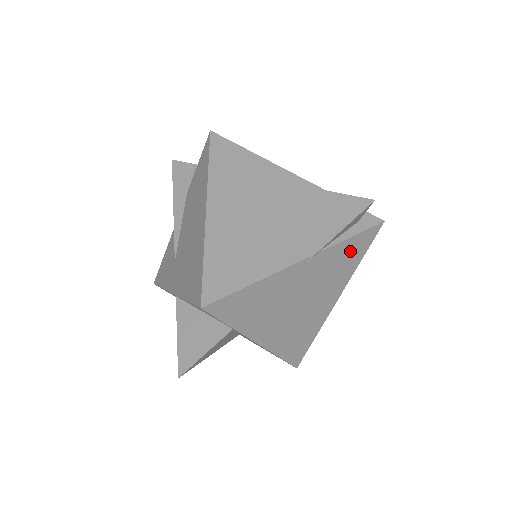
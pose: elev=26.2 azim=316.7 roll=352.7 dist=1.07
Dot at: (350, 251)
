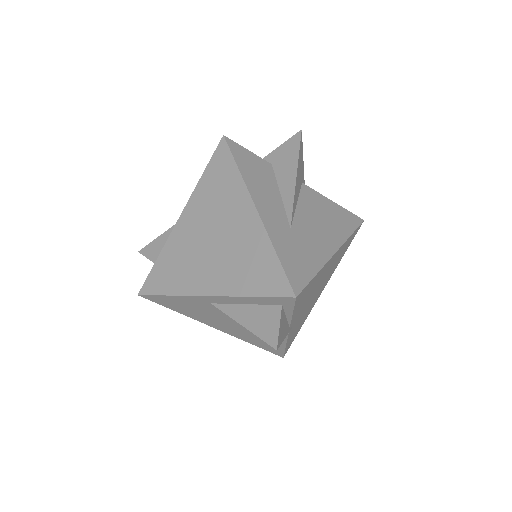
Dot at: (303, 298)
